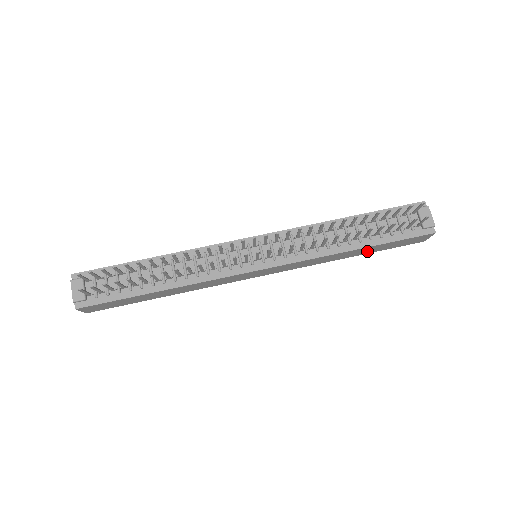
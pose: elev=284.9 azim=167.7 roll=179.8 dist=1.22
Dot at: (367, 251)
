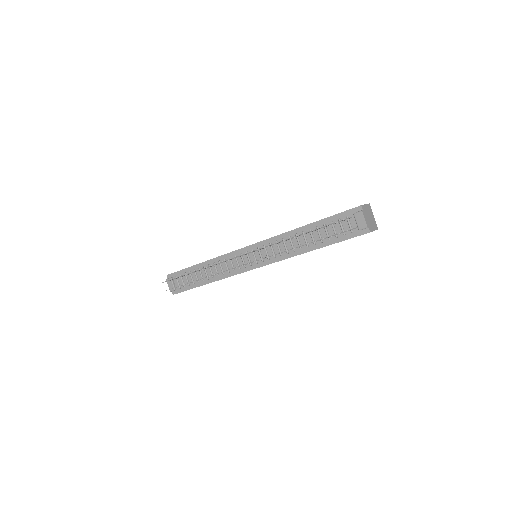
Dot at: occluded
